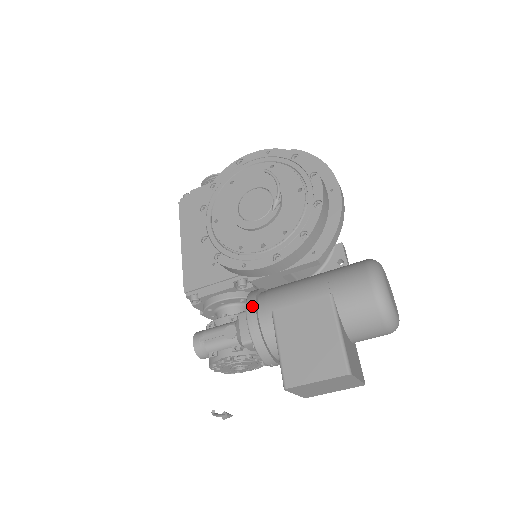
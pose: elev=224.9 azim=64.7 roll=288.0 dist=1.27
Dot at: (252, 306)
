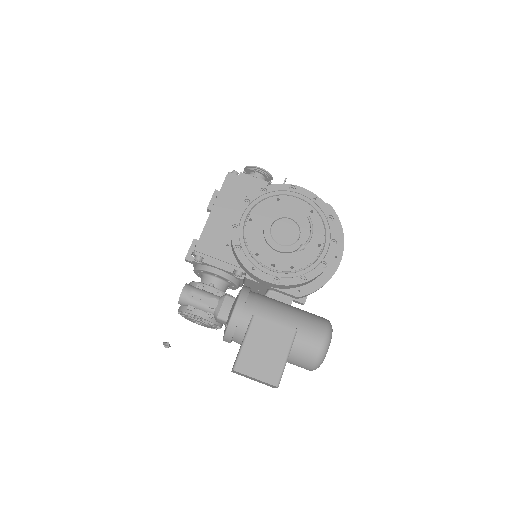
Dot at: (242, 302)
